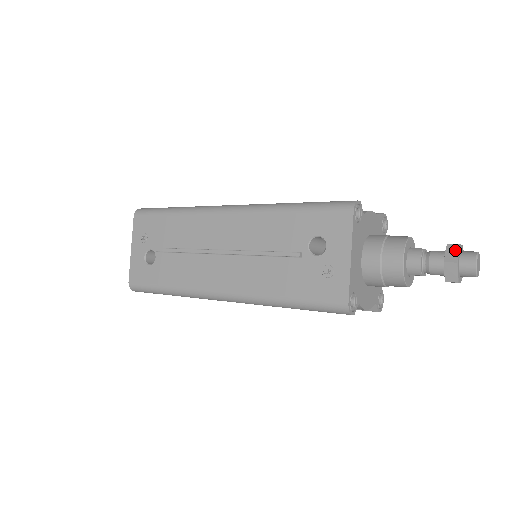
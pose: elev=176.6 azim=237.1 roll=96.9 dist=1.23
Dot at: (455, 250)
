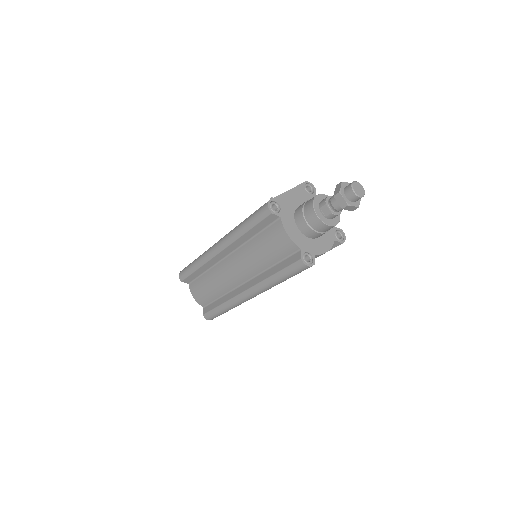
Dot at: (347, 184)
